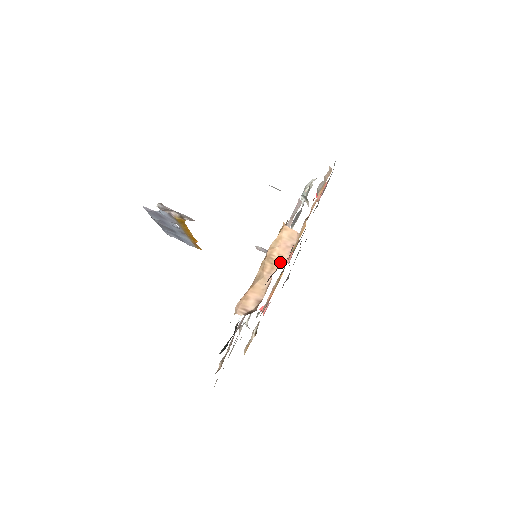
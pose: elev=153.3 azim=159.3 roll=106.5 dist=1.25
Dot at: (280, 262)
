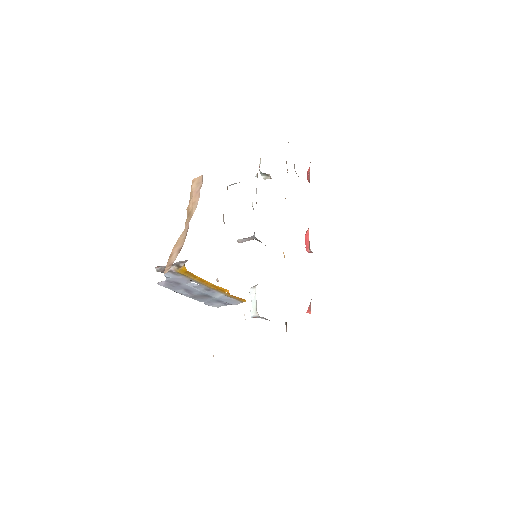
Dot at: (194, 208)
